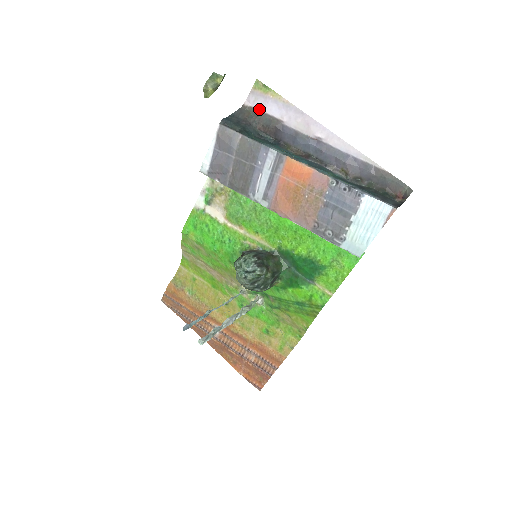
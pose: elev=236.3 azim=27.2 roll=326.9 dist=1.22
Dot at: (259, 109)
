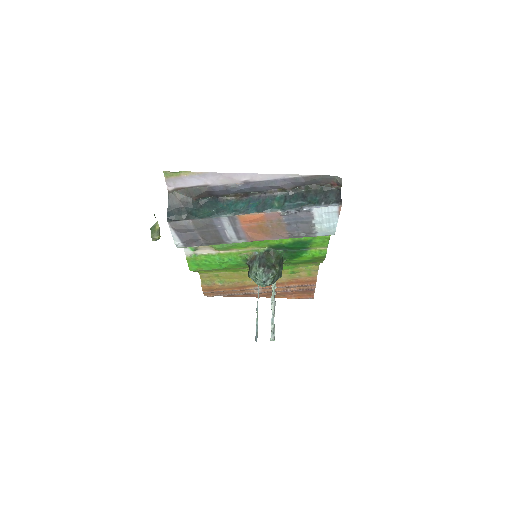
Dot at: (183, 187)
